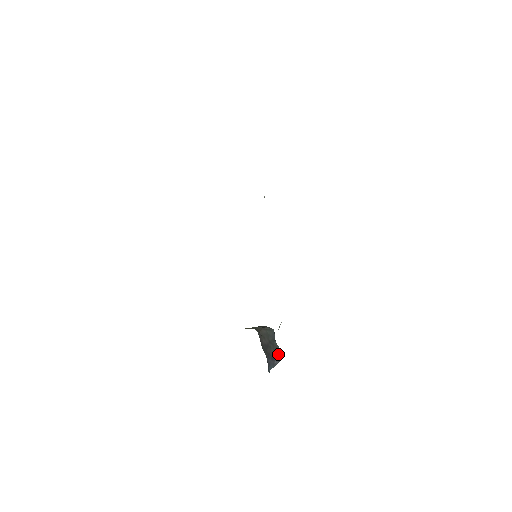
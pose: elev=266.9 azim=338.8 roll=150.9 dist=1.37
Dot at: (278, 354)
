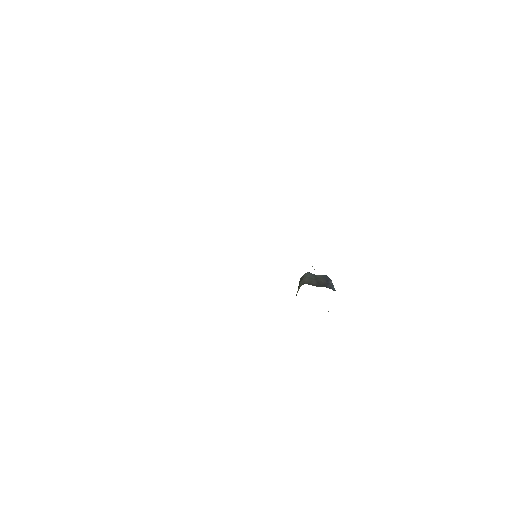
Dot at: (326, 278)
